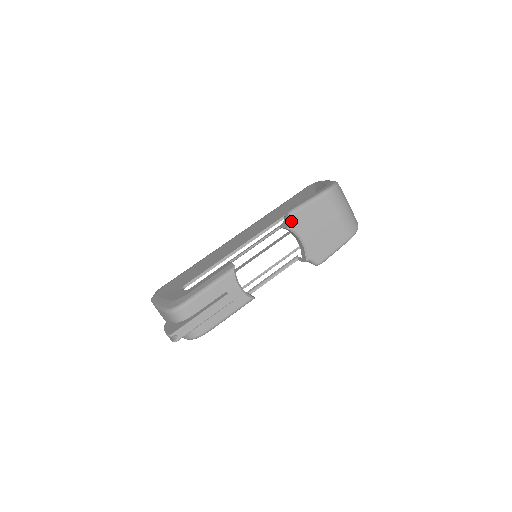
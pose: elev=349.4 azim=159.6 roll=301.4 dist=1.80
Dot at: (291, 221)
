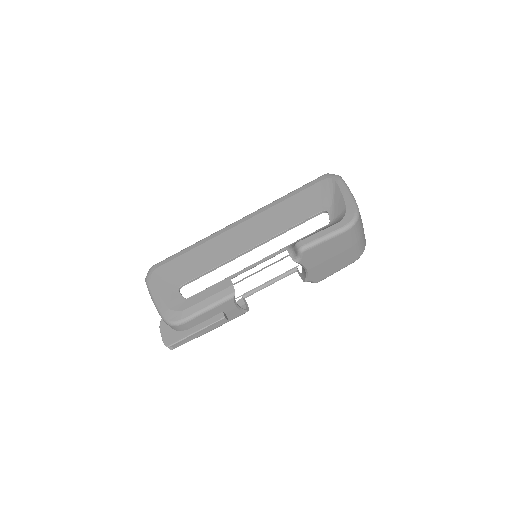
Dot at: (300, 256)
